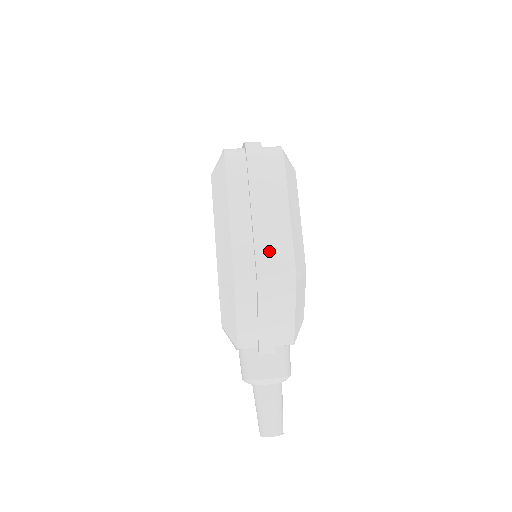
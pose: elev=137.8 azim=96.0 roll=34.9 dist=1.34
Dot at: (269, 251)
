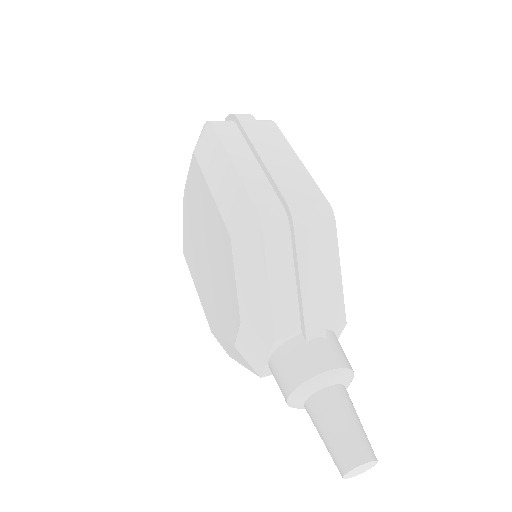
Dot at: (293, 184)
